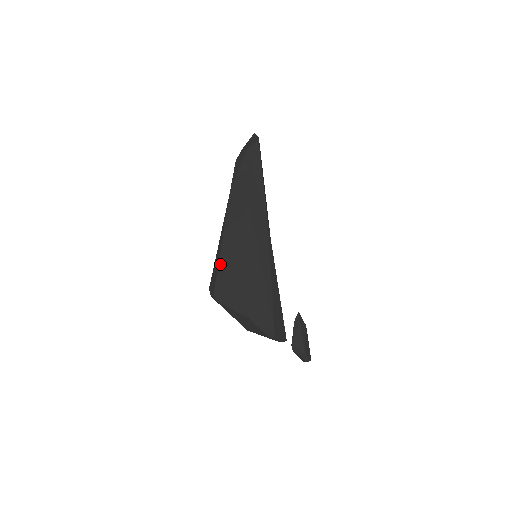
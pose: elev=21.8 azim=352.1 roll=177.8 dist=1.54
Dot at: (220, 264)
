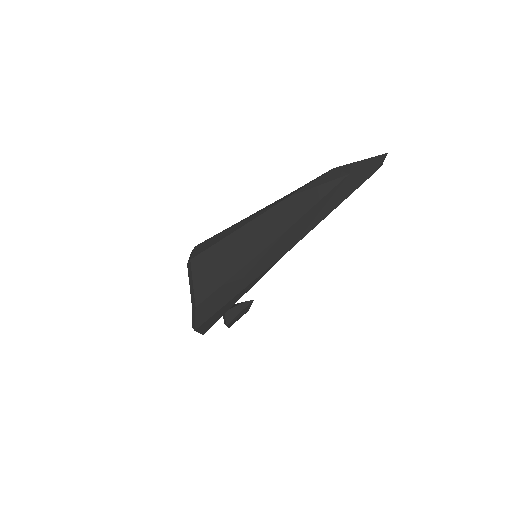
Dot at: (216, 245)
